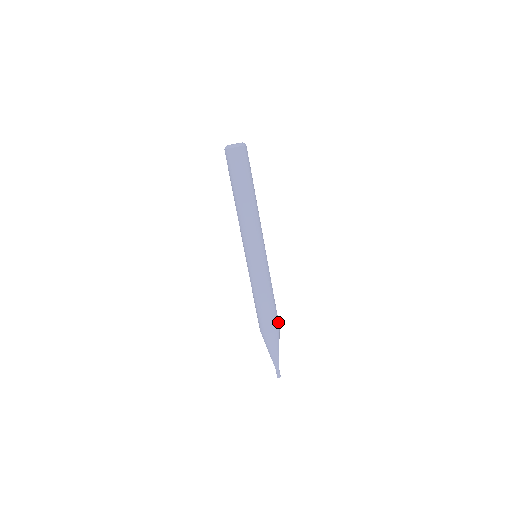
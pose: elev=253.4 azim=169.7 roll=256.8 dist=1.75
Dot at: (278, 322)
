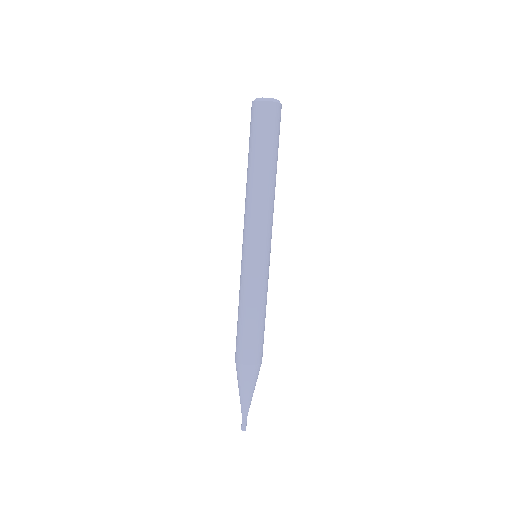
Dot at: occluded
